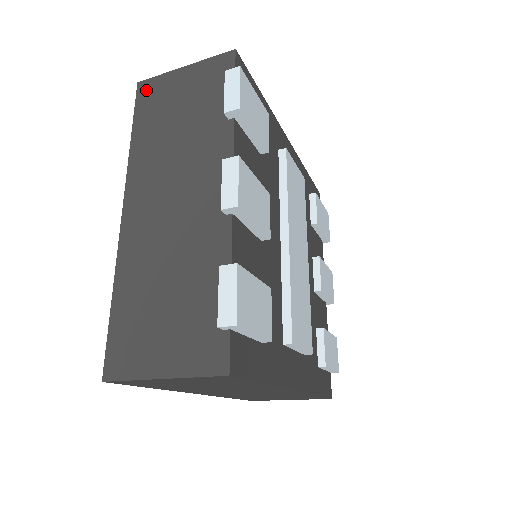
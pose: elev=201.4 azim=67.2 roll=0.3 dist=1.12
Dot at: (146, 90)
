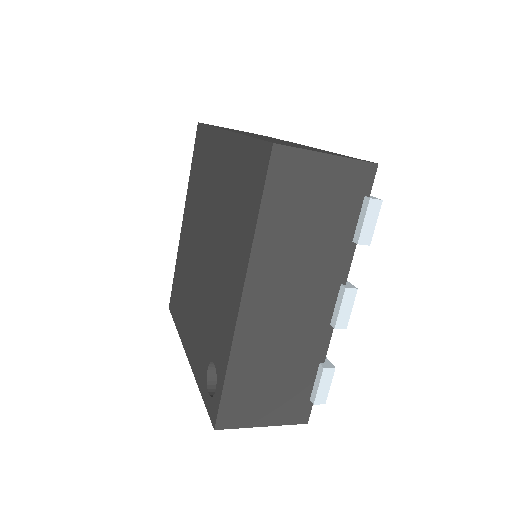
Dot at: (283, 162)
